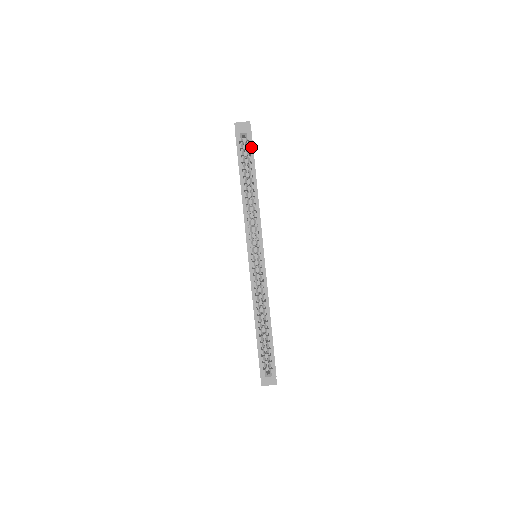
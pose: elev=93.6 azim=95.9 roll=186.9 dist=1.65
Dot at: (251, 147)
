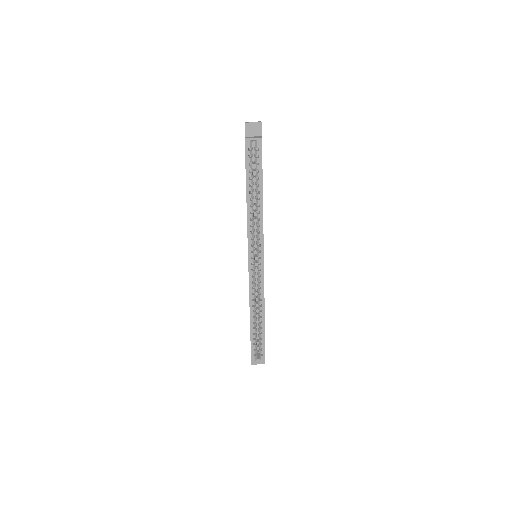
Dot at: (260, 155)
